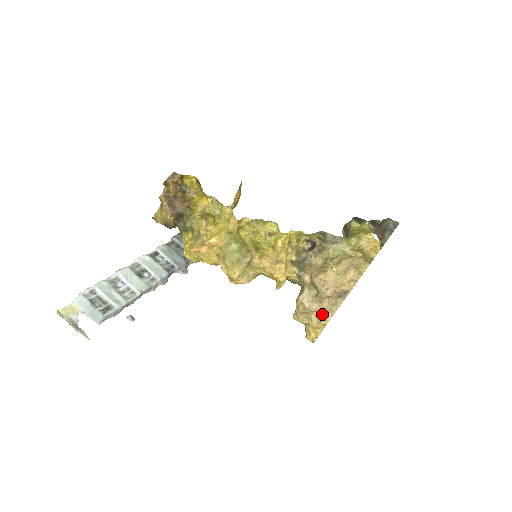
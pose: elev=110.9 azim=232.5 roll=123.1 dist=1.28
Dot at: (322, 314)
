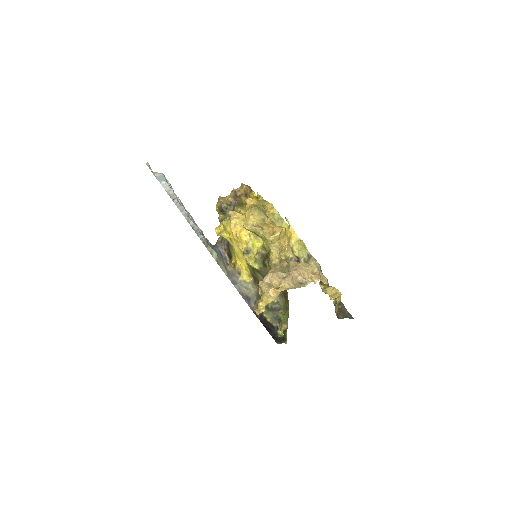
Dot at: (282, 283)
